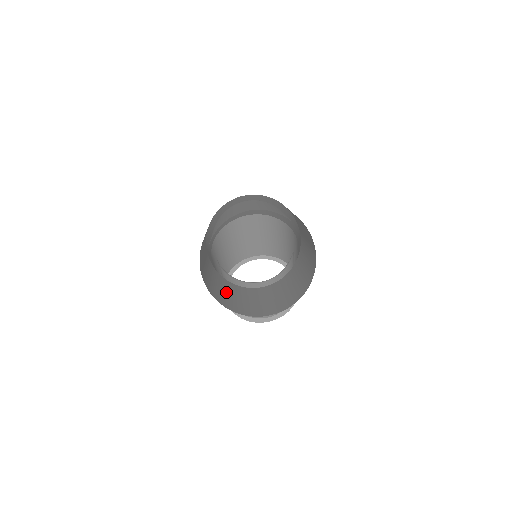
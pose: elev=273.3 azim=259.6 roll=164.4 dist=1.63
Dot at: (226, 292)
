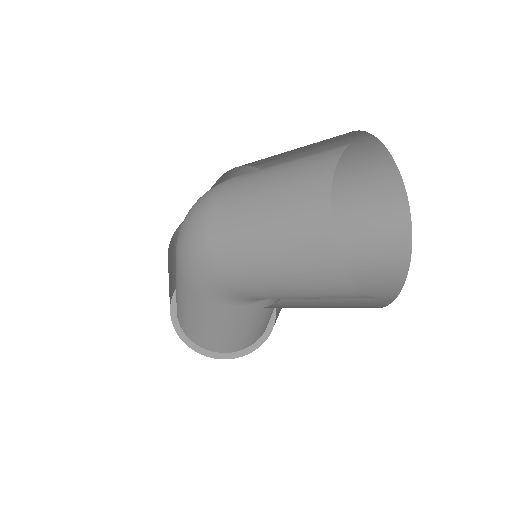
Dot at: occluded
